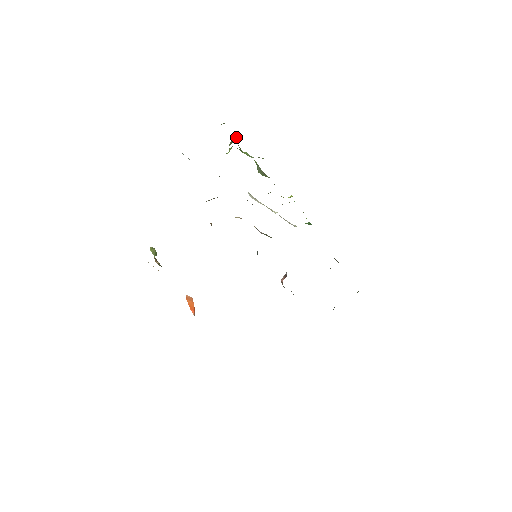
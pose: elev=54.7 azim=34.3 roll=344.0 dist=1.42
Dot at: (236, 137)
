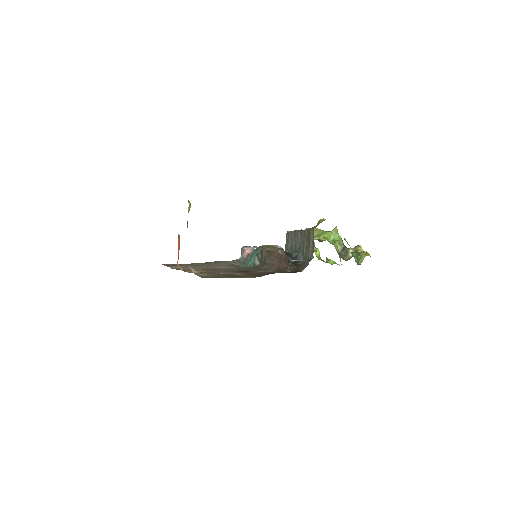
Dot at: (349, 251)
